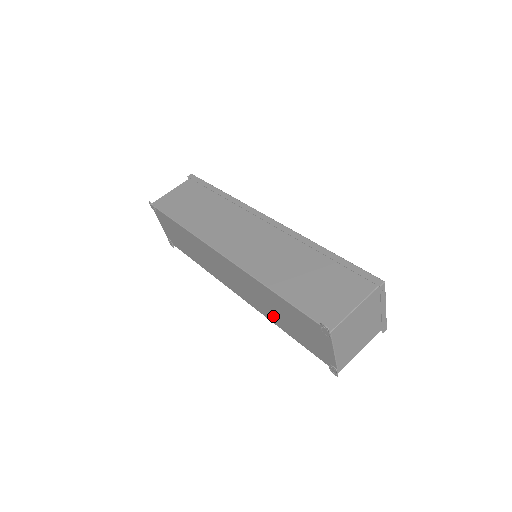
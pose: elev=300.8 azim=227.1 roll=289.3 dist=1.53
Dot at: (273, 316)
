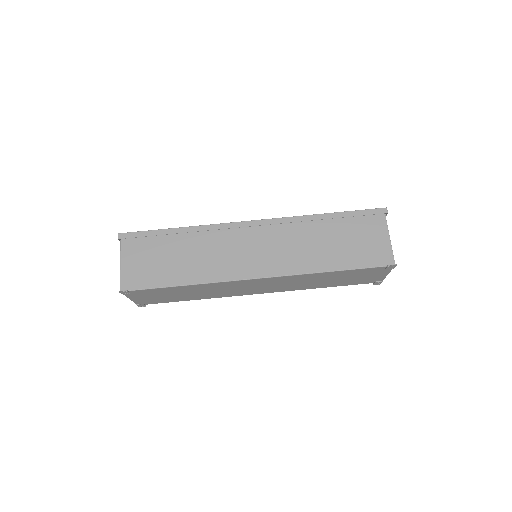
Dot at: (313, 286)
